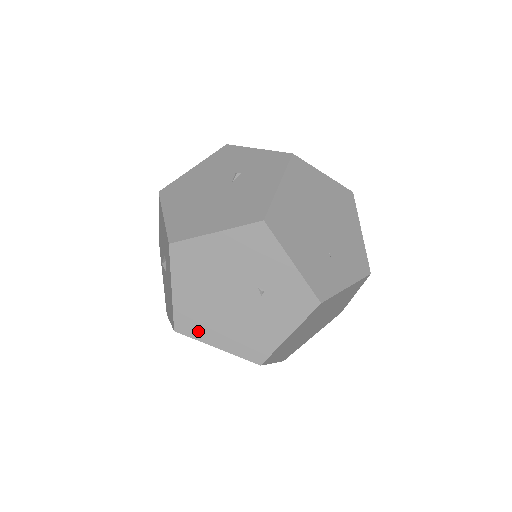
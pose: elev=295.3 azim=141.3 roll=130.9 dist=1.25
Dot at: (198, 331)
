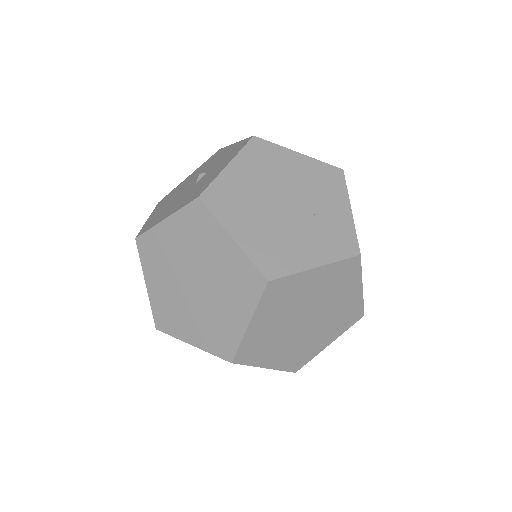
Dot at: (224, 211)
